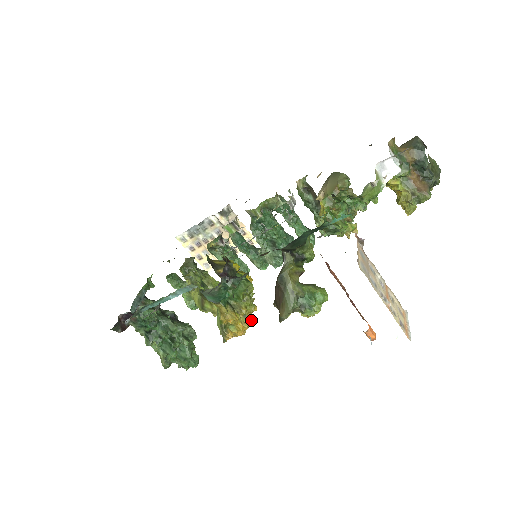
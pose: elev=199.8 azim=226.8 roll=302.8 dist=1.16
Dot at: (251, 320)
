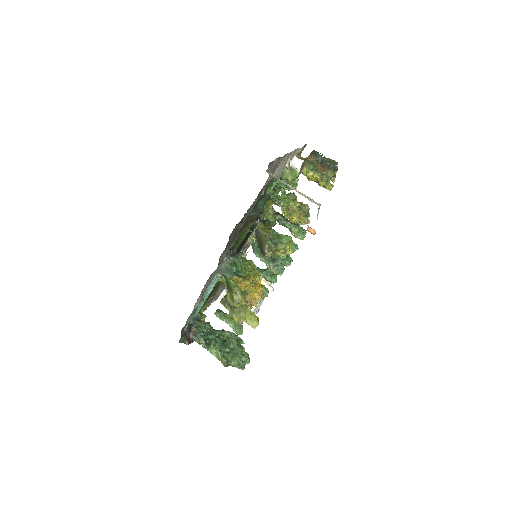
Dot at: (261, 287)
